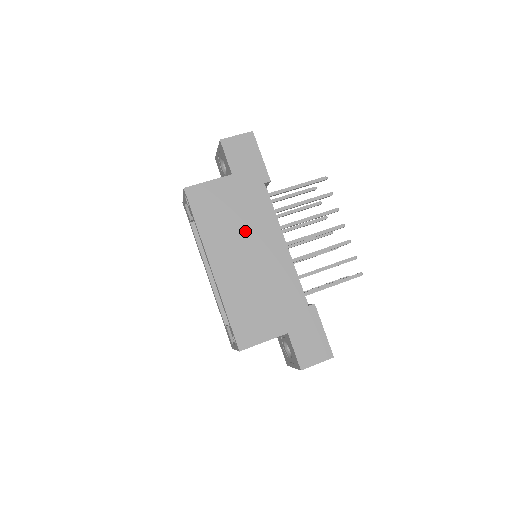
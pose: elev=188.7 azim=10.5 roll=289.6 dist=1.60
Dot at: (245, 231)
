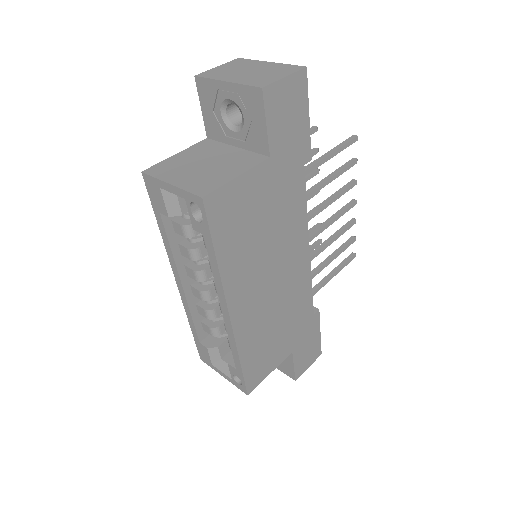
Dot at: (273, 247)
